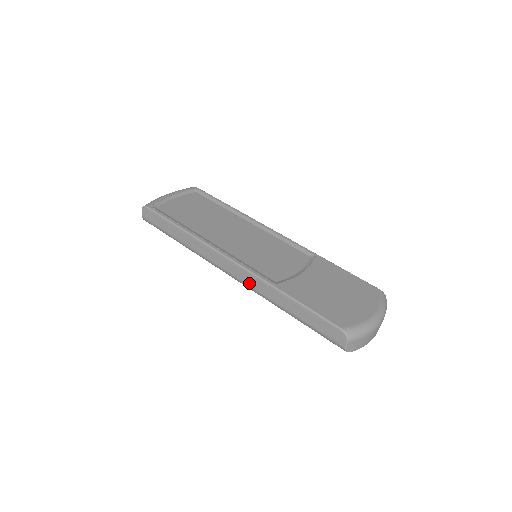
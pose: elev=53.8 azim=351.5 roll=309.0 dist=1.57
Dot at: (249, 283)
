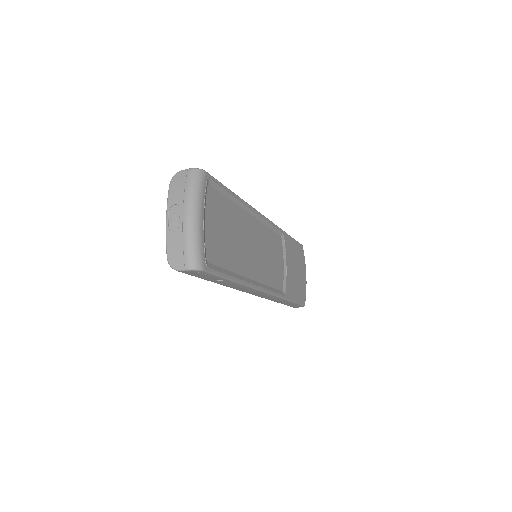
Dot at: (265, 297)
